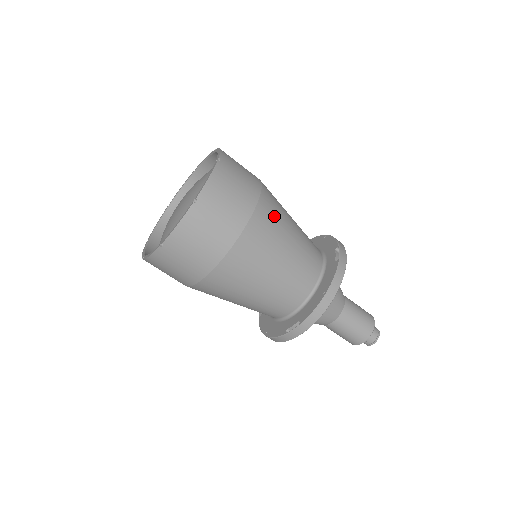
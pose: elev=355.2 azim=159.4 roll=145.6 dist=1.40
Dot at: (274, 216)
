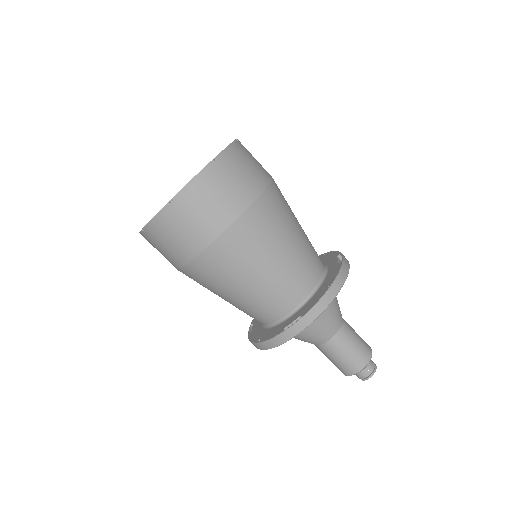
Dot at: (283, 203)
